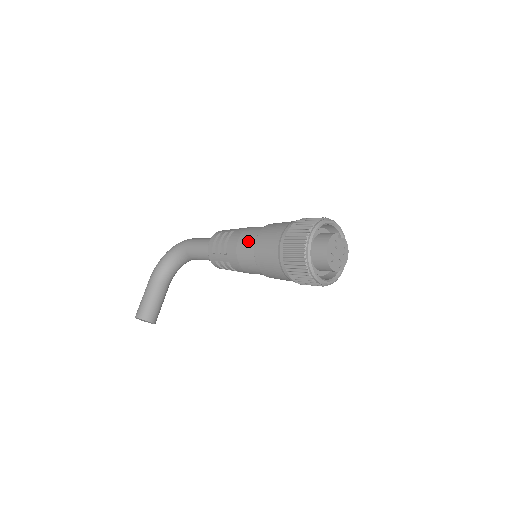
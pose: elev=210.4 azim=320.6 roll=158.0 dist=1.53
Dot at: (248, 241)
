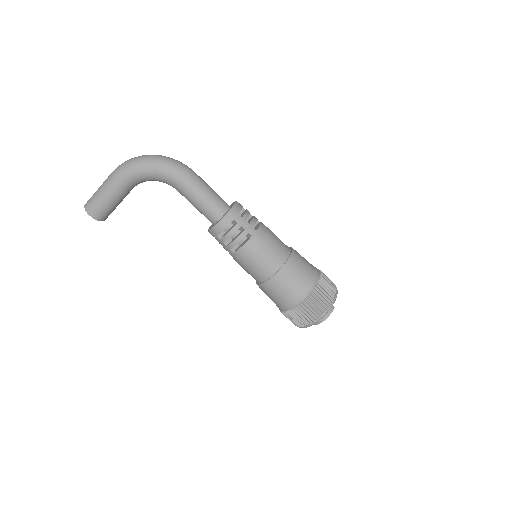
Dot at: (263, 268)
